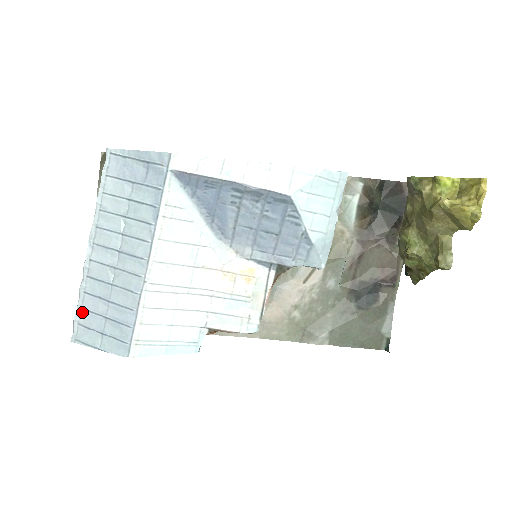
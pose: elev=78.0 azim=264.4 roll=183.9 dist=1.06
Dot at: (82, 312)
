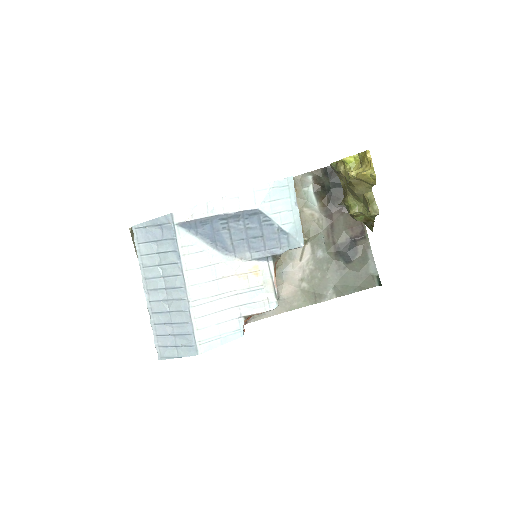
Dot at: (158, 338)
